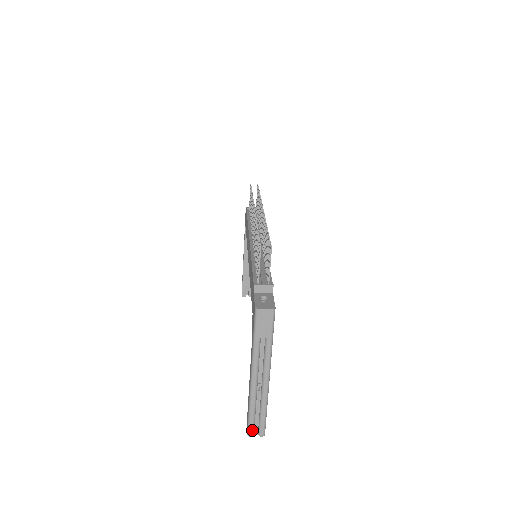
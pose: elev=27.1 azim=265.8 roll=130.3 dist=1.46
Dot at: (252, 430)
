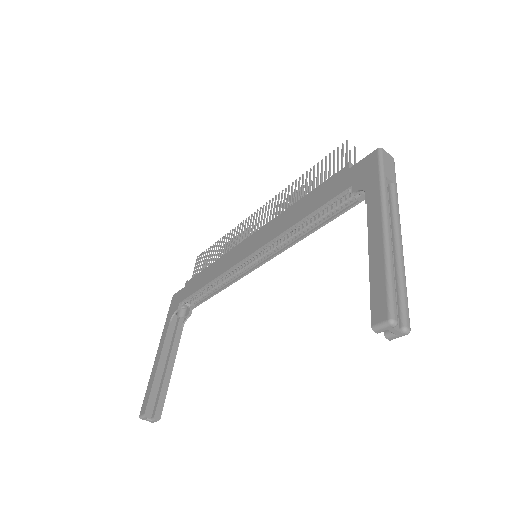
Dot at: (396, 310)
